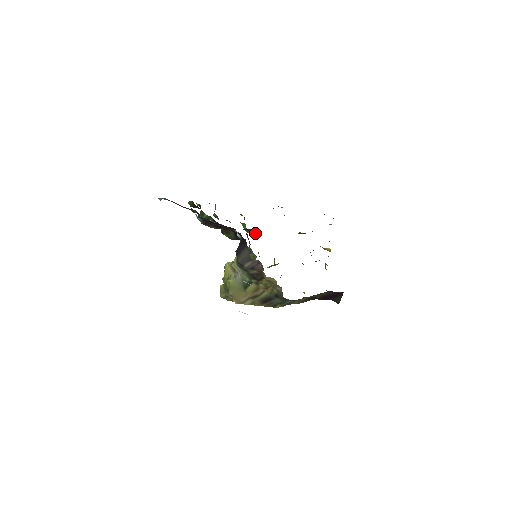
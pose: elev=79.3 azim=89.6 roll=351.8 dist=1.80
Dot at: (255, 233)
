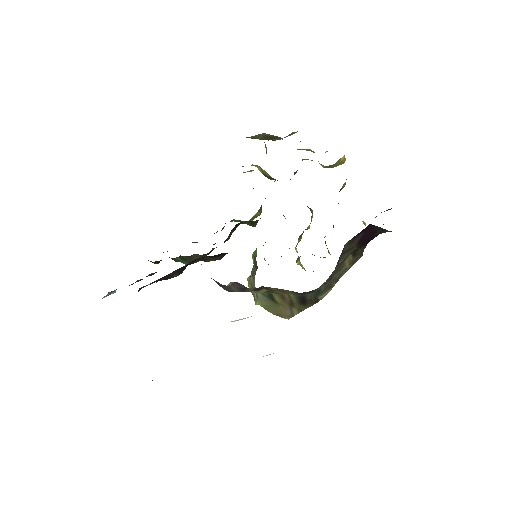
Dot at: (249, 221)
